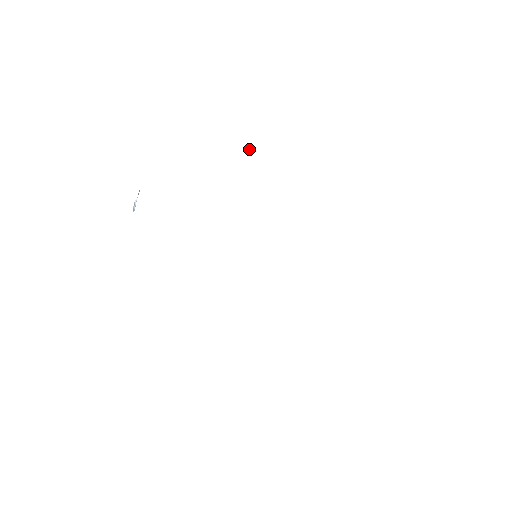
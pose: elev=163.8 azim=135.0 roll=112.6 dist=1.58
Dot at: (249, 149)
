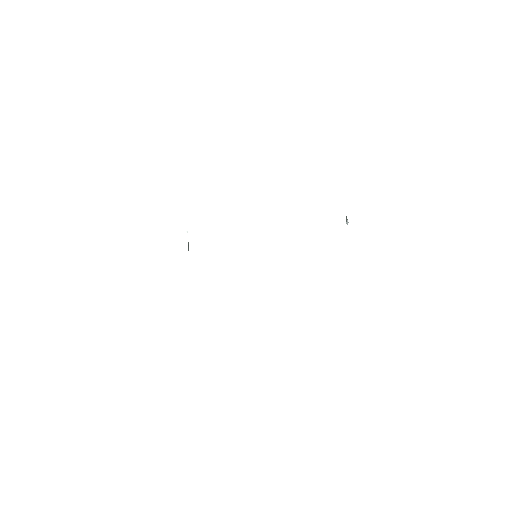
Dot at: (346, 218)
